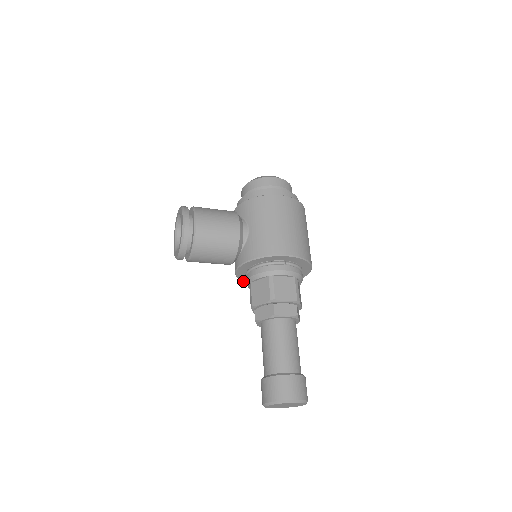
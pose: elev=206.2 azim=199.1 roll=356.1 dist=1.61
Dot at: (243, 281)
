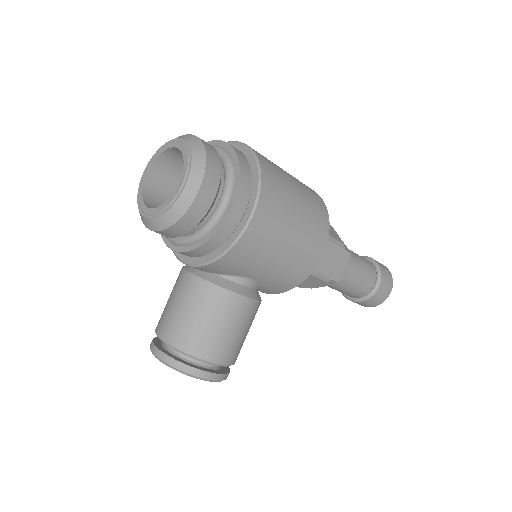
Dot at: occluded
